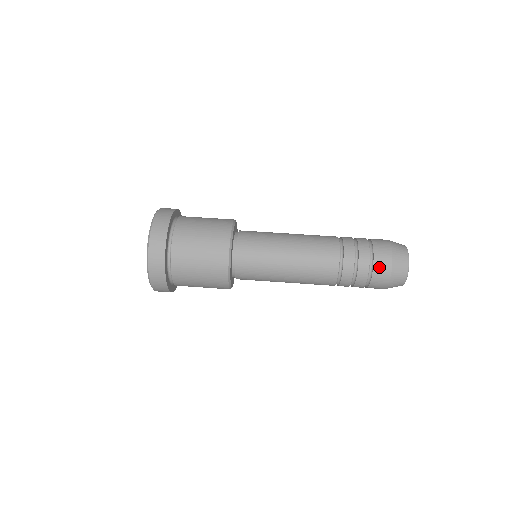
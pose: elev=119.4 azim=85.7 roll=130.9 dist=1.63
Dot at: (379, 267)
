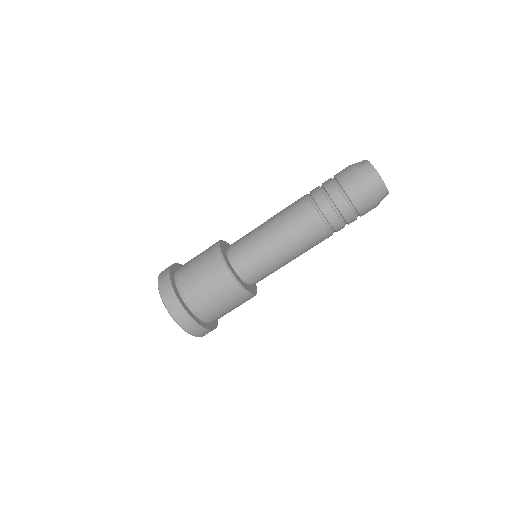
Dot at: (365, 212)
